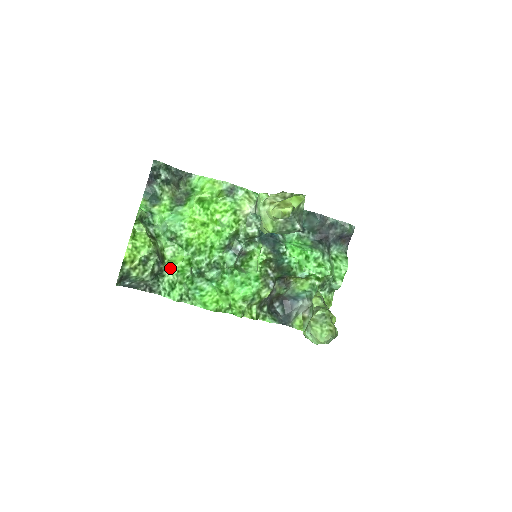
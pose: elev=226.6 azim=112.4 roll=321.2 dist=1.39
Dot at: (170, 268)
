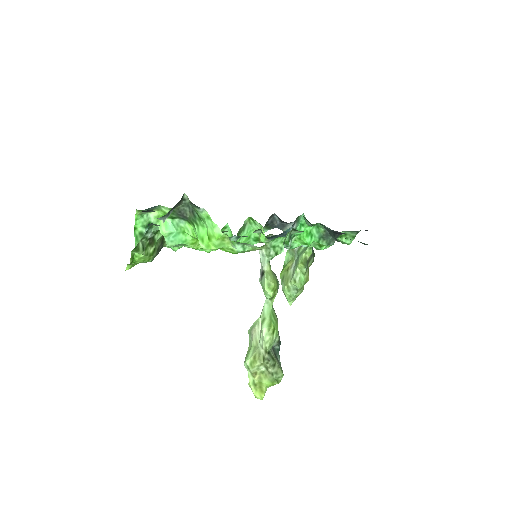
Dot at: occluded
